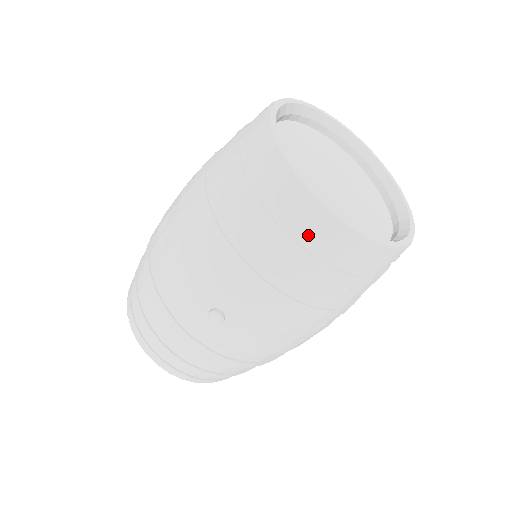
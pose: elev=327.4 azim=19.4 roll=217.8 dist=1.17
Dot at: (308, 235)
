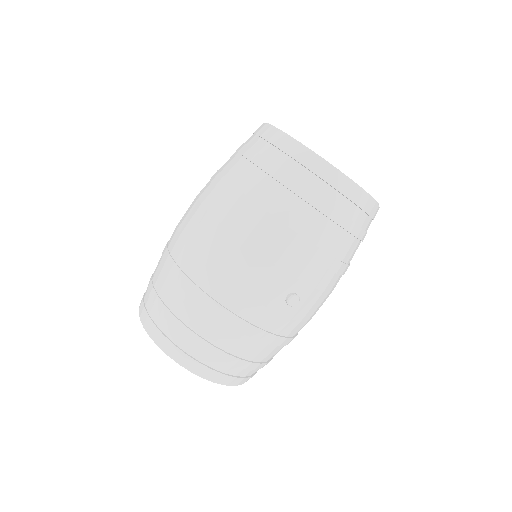
Dot at: (352, 209)
